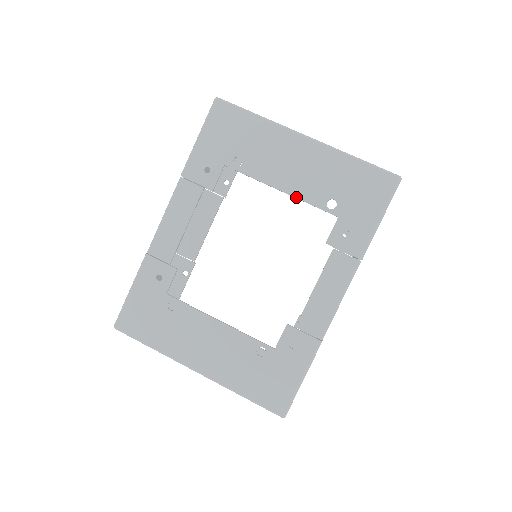
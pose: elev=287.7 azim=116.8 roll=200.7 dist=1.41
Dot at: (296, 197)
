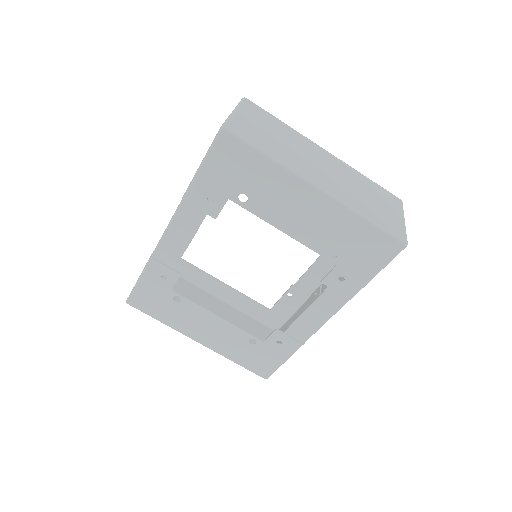
Dot at: (299, 241)
